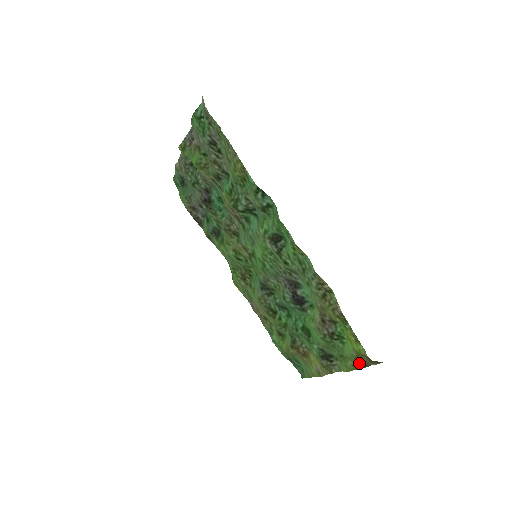
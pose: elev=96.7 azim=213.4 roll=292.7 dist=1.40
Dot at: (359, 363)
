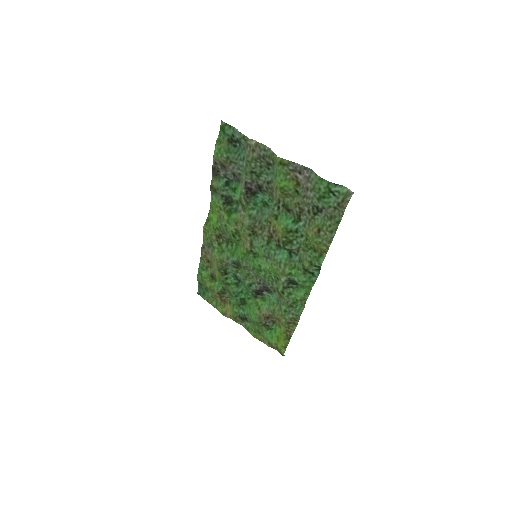
Dot at: (269, 344)
